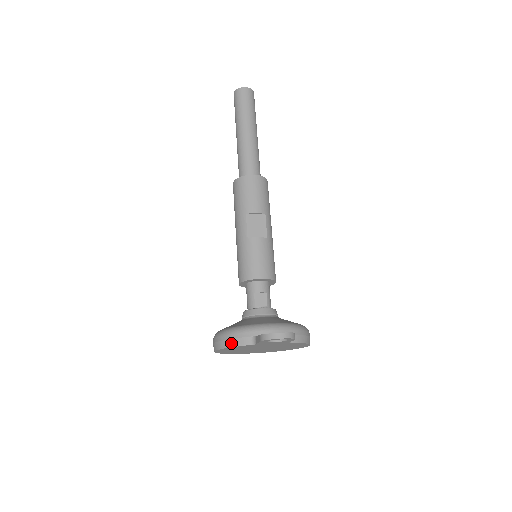
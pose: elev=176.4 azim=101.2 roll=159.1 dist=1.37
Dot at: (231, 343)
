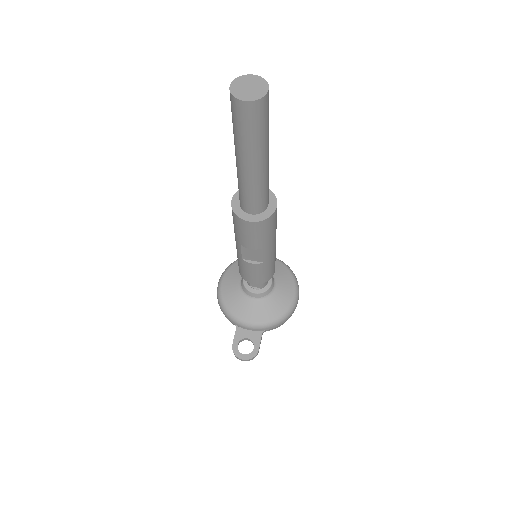
Dot at: (223, 313)
